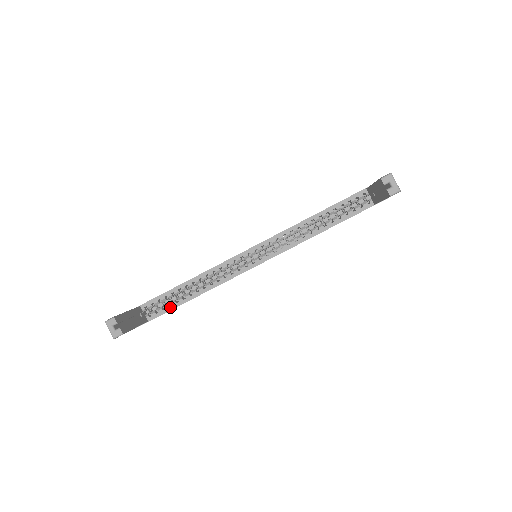
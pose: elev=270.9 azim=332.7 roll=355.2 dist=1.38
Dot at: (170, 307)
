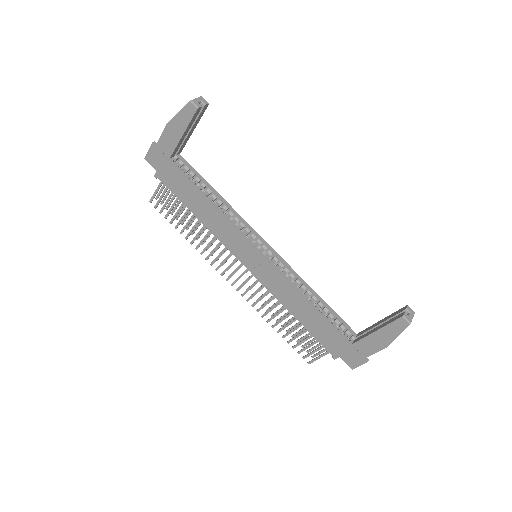
Dot at: (189, 179)
